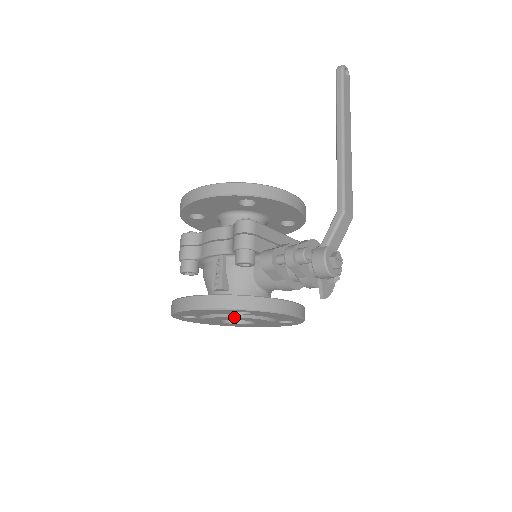
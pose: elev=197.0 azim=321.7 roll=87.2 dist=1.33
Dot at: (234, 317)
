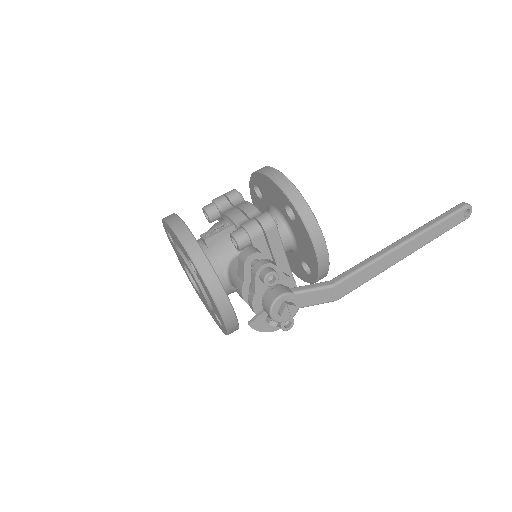
Dot at: (188, 265)
